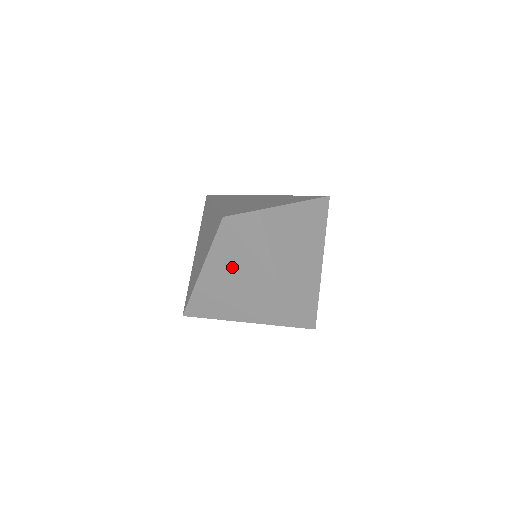
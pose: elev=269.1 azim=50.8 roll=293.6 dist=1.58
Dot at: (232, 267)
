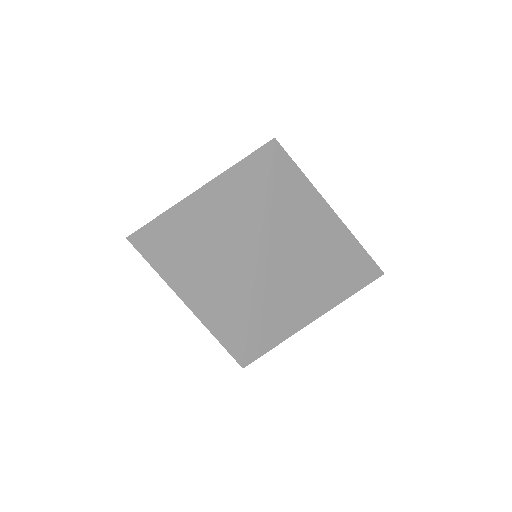
Dot at: (228, 209)
